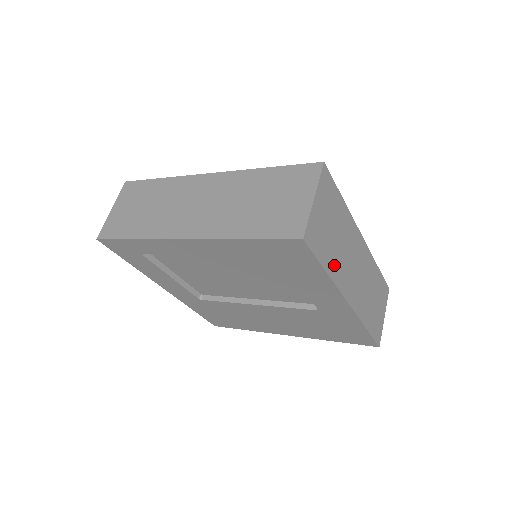
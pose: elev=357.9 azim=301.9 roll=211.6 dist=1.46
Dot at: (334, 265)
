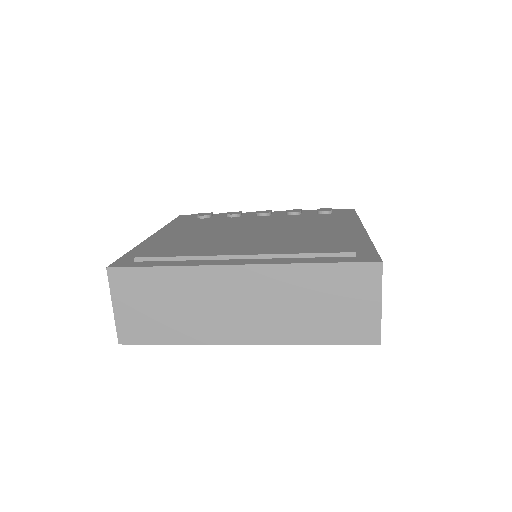
Dot at: occluded
